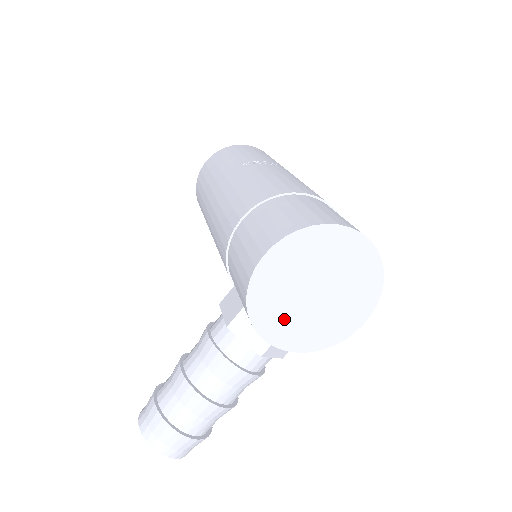
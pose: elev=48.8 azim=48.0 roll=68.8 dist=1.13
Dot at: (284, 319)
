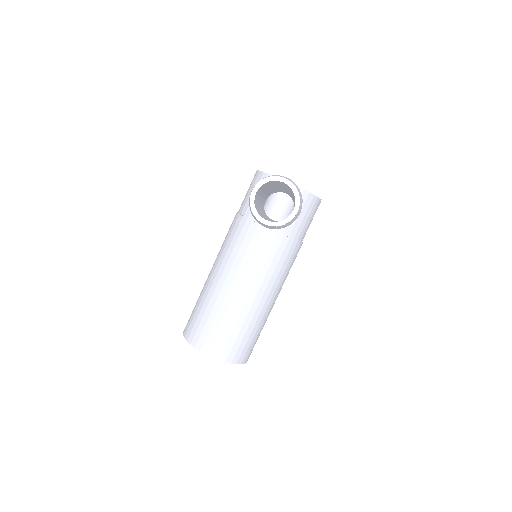
Dot at: occluded
